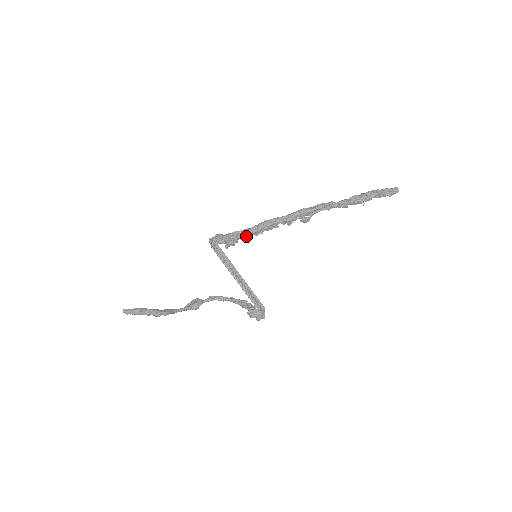
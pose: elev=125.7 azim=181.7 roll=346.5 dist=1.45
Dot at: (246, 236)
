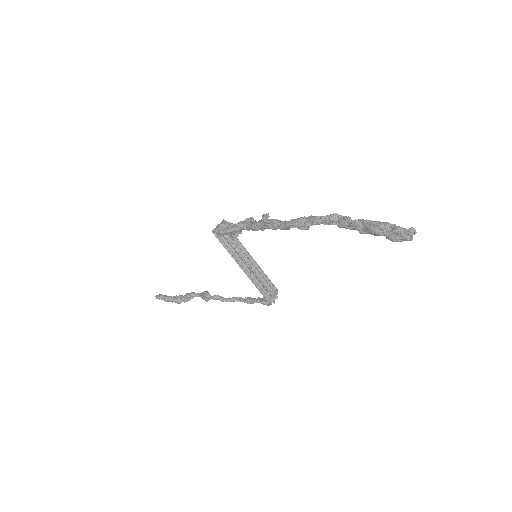
Dot at: occluded
